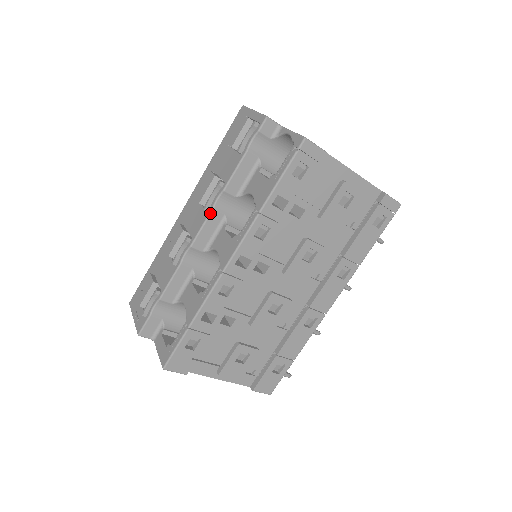
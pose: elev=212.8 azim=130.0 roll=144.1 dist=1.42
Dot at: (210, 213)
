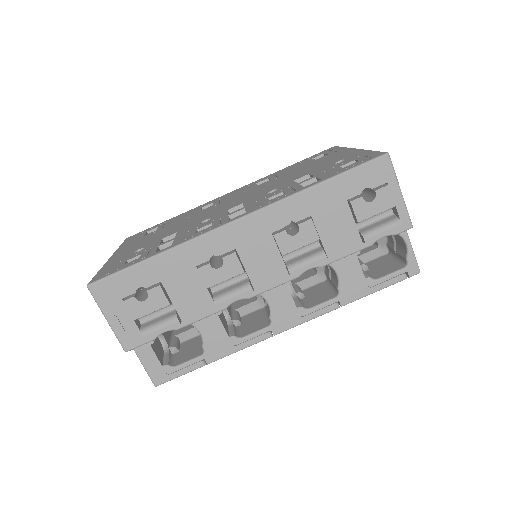
Dot at: occluded
